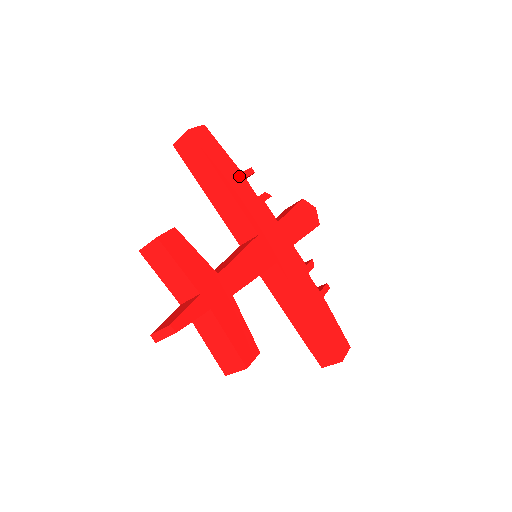
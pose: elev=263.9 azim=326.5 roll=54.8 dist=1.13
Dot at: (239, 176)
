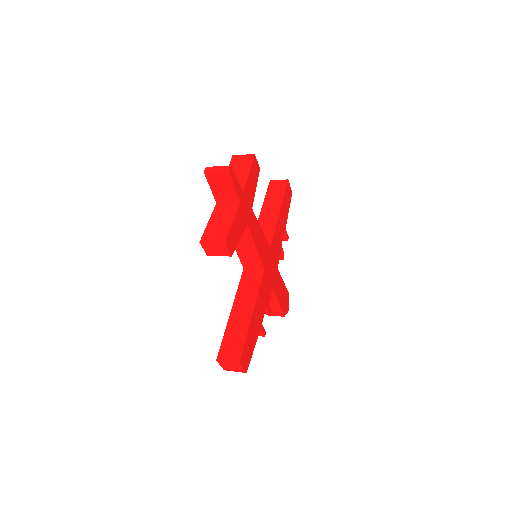
Dot at: (284, 226)
